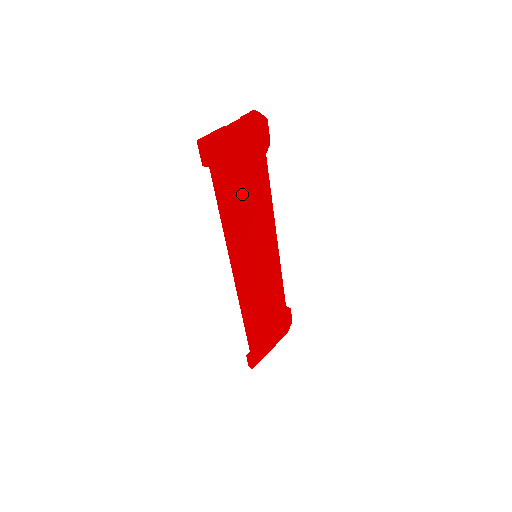
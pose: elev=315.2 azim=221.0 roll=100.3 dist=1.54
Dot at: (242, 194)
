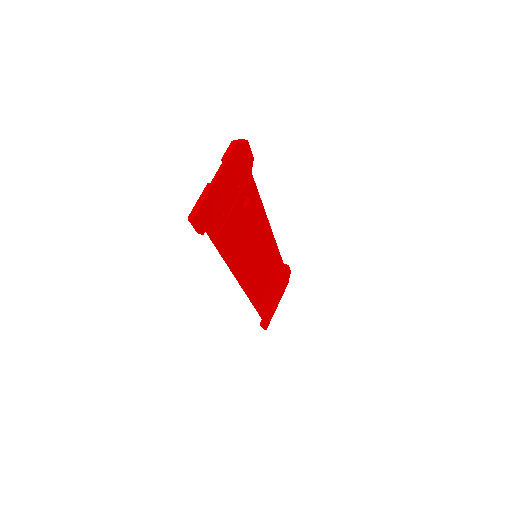
Dot at: (237, 224)
